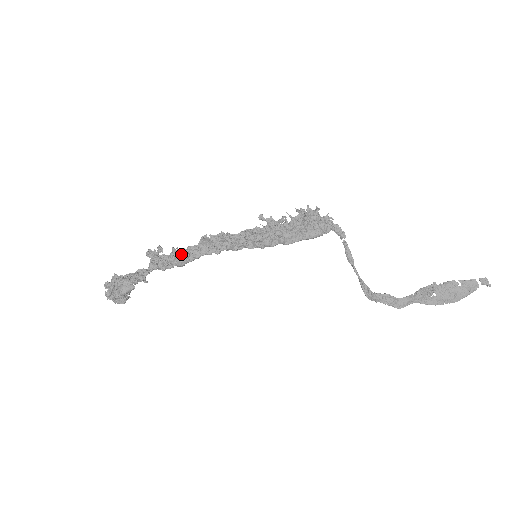
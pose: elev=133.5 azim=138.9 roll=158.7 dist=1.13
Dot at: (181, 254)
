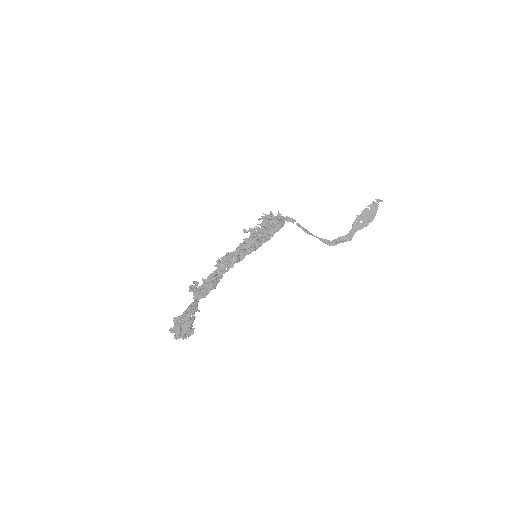
Dot at: (211, 279)
